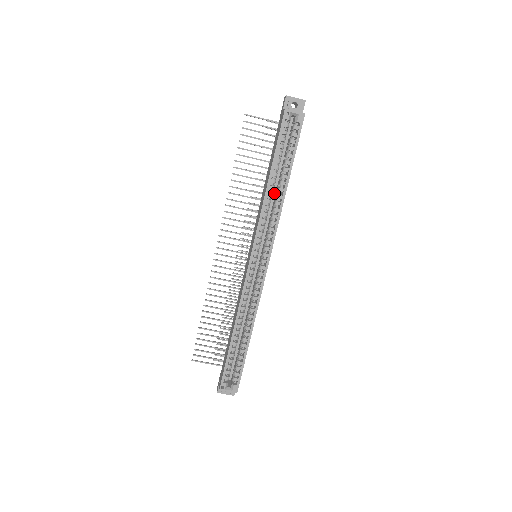
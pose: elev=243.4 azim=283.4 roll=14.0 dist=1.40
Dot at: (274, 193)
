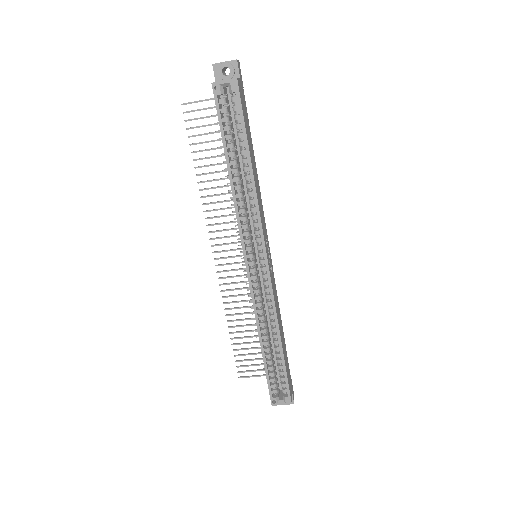
Dot at: occluded
